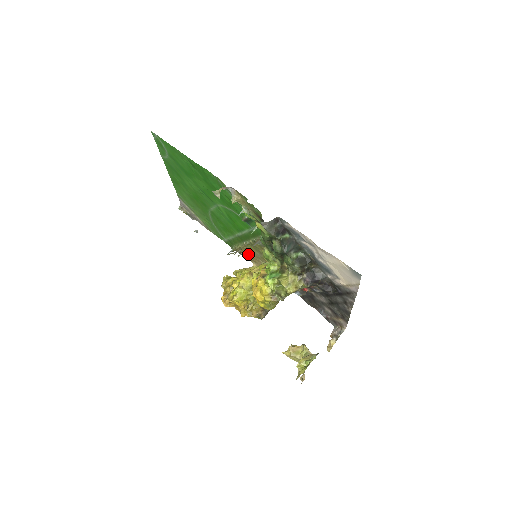
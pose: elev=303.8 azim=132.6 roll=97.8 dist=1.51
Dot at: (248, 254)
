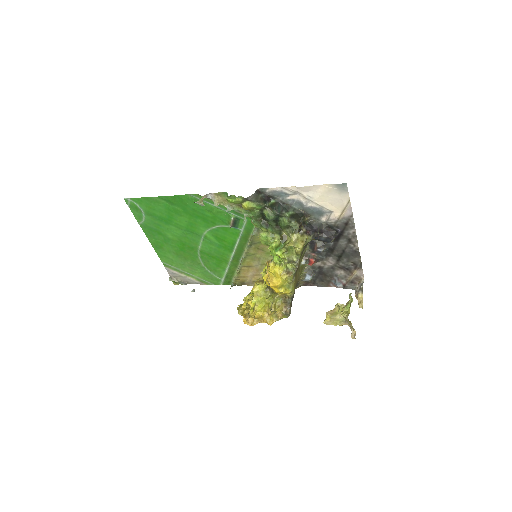
Dot at: (248, 276)
